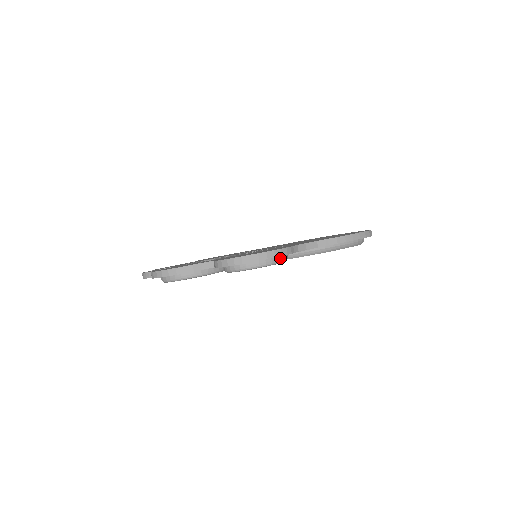
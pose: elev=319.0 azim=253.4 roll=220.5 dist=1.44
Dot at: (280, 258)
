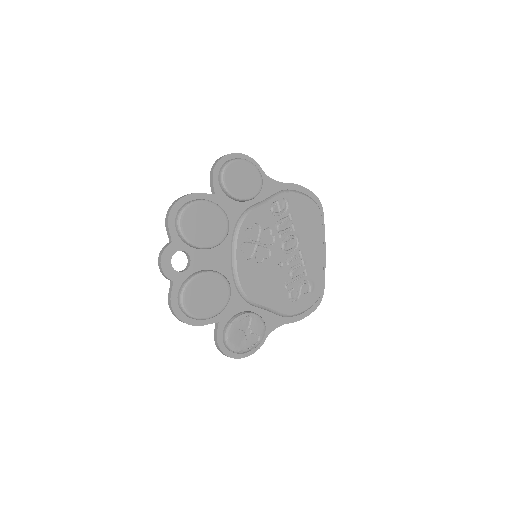
Dot at: (253, 165)
